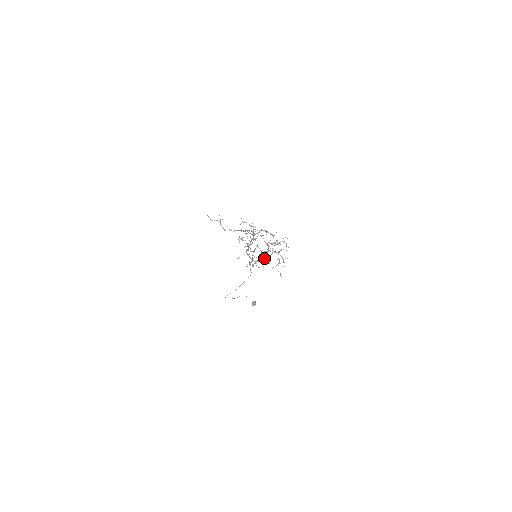
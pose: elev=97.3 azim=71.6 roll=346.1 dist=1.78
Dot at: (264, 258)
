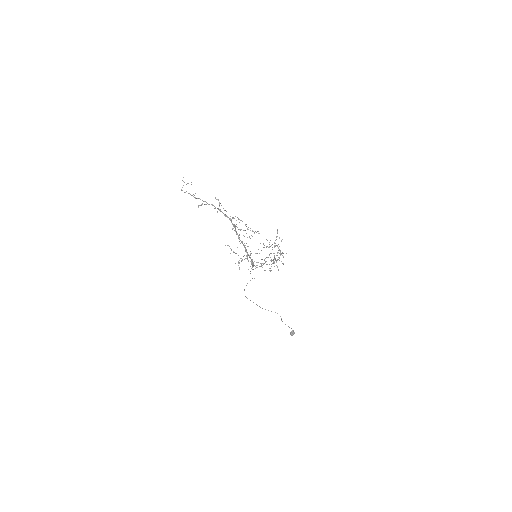
Dot at: (250, 255)
